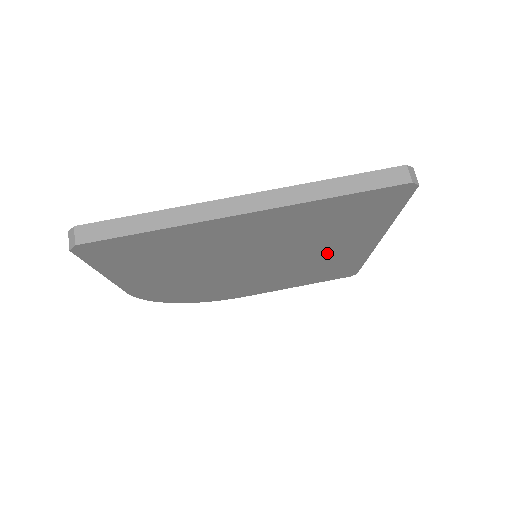
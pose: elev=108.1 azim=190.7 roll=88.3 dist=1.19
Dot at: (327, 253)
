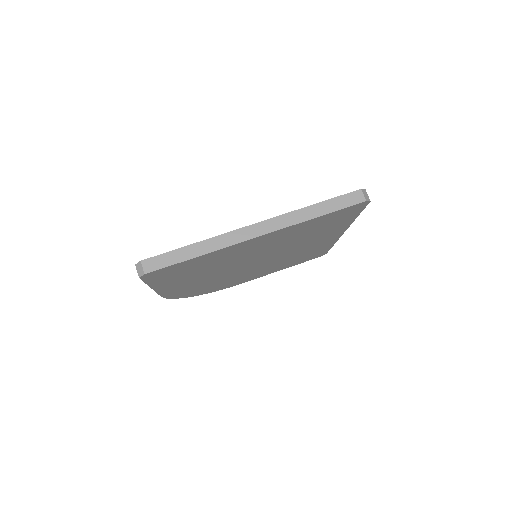
Dot at: (307, 246)
